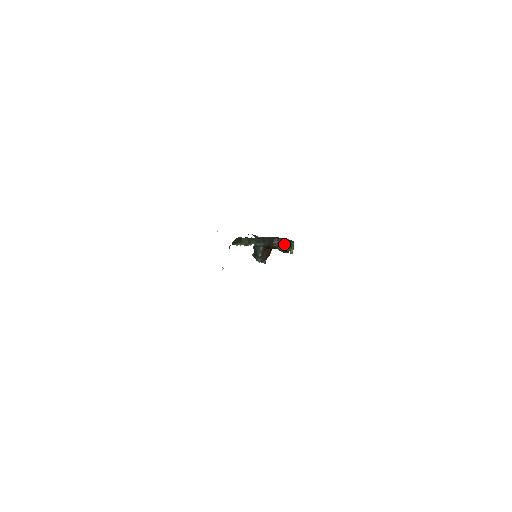
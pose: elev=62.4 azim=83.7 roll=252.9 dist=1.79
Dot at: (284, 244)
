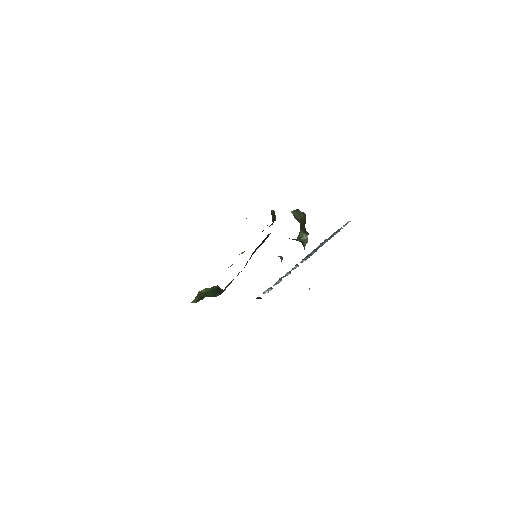
Dot at: occluded
